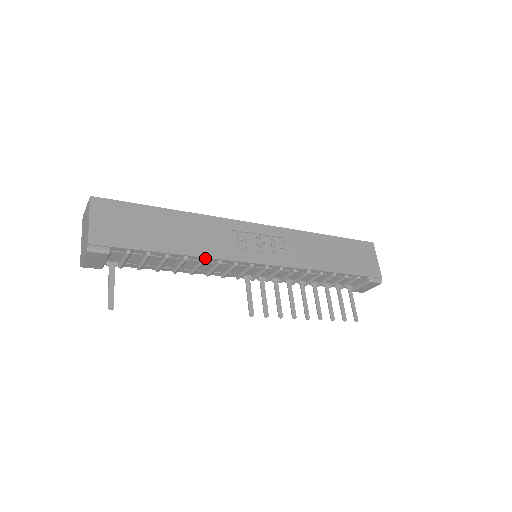
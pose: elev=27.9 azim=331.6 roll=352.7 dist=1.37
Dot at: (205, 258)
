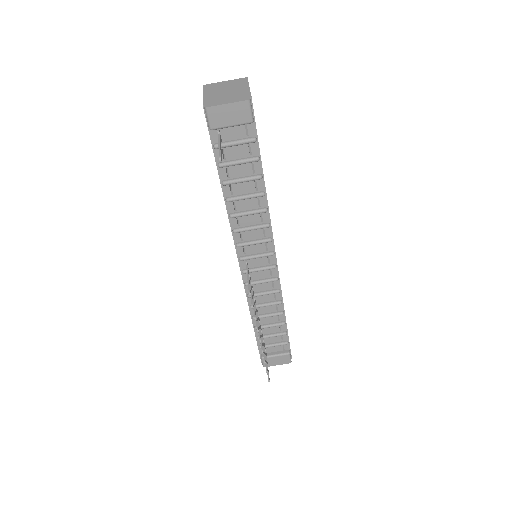
Dot at: (267, 210)
